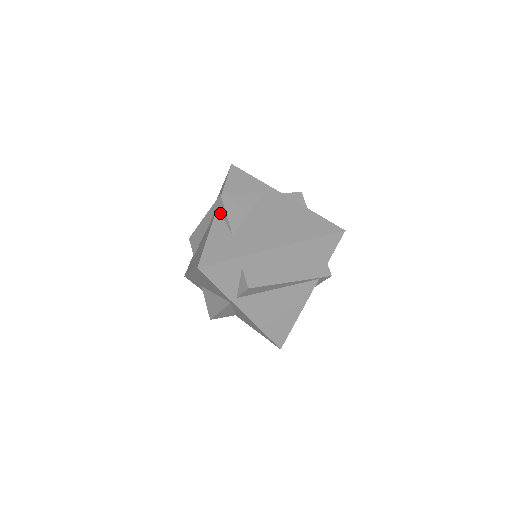
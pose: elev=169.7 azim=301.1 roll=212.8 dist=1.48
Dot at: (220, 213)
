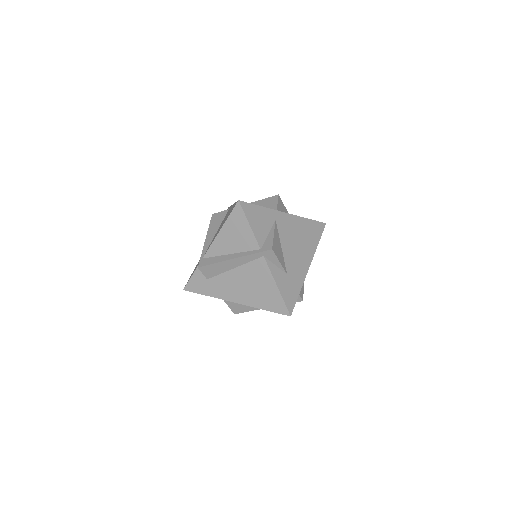
Dot at: (269, 260)
